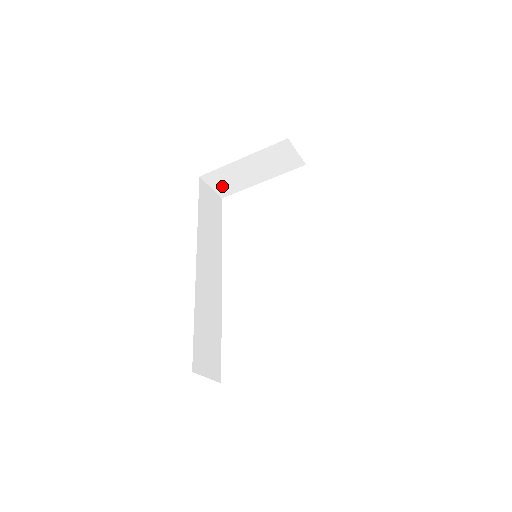
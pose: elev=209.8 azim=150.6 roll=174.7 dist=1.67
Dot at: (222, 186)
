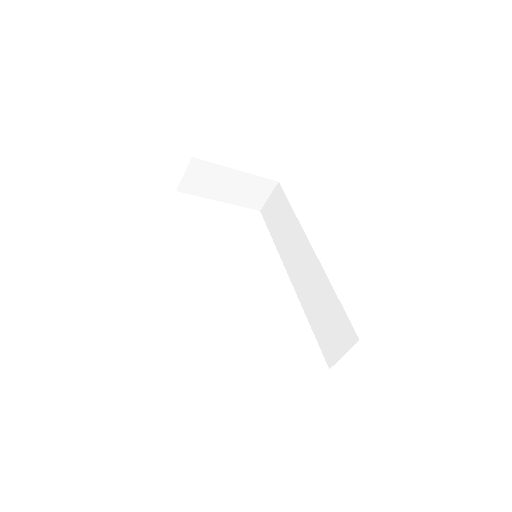
Dot at: (192, 180)
